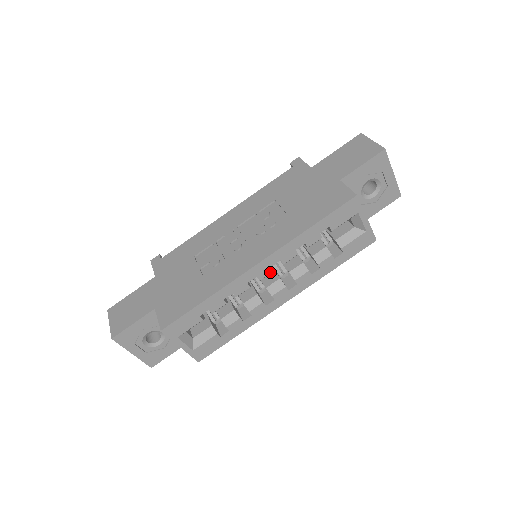
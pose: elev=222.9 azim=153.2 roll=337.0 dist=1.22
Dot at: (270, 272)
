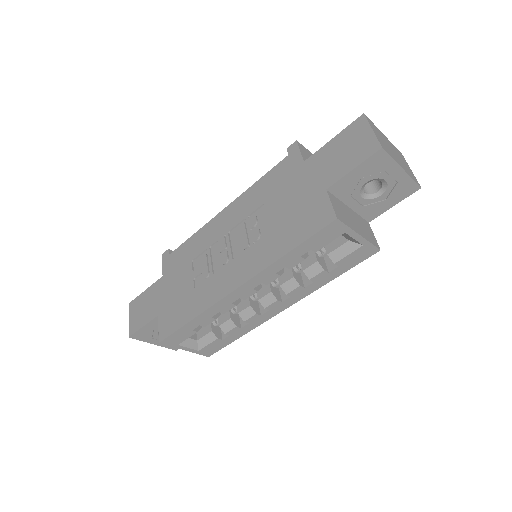
Dot at: (254, 293)
